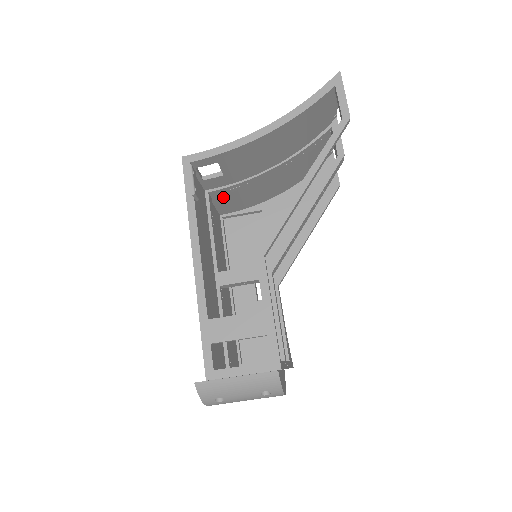
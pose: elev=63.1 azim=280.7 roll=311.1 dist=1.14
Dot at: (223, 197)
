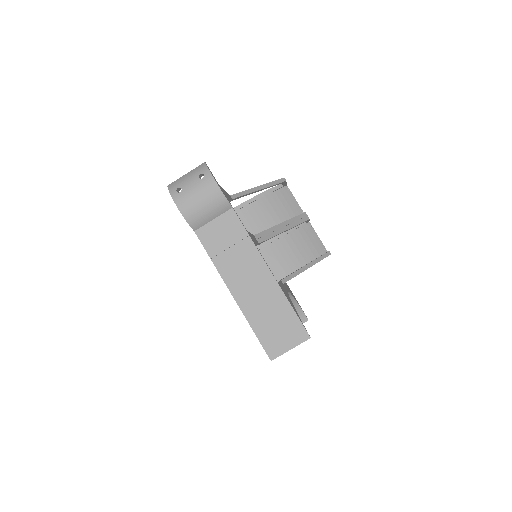
Dot at: occluded
